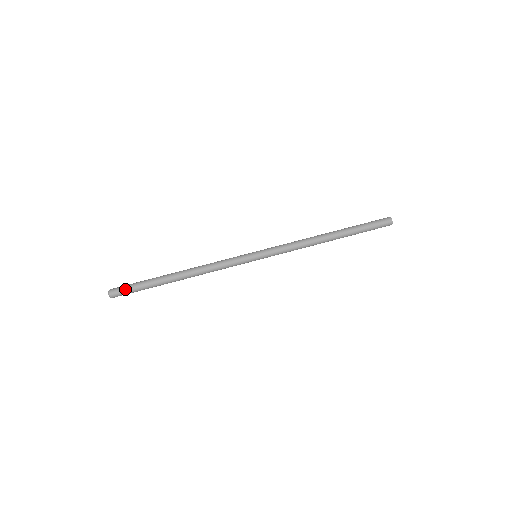
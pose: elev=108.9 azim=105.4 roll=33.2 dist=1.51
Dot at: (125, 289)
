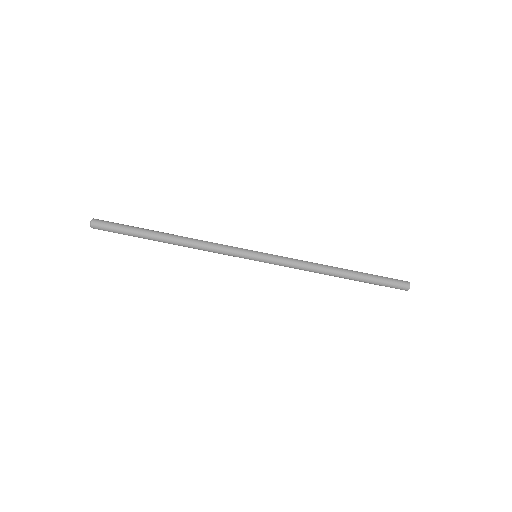
Dot at: occluded
